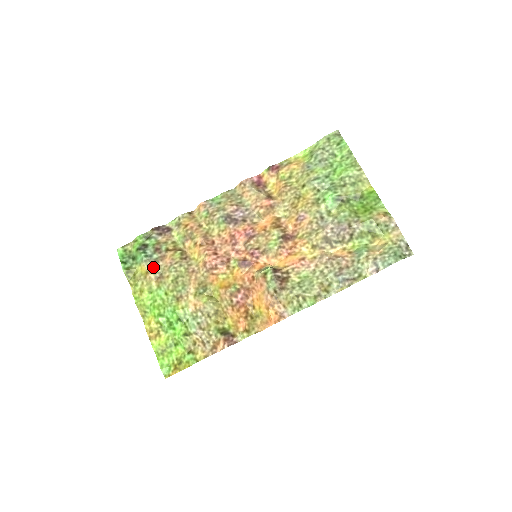
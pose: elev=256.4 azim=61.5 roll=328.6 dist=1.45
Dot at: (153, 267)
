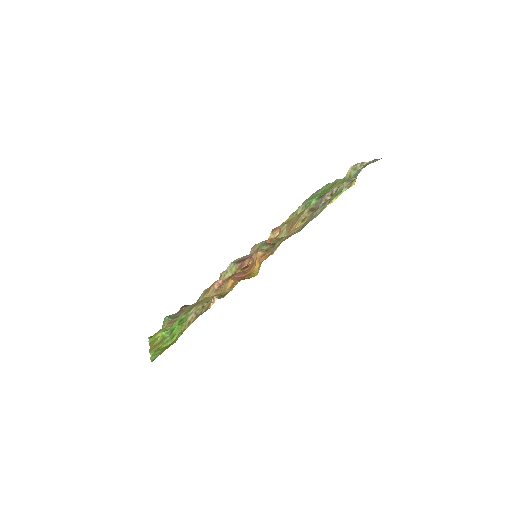
Dot at: (173, 320)
